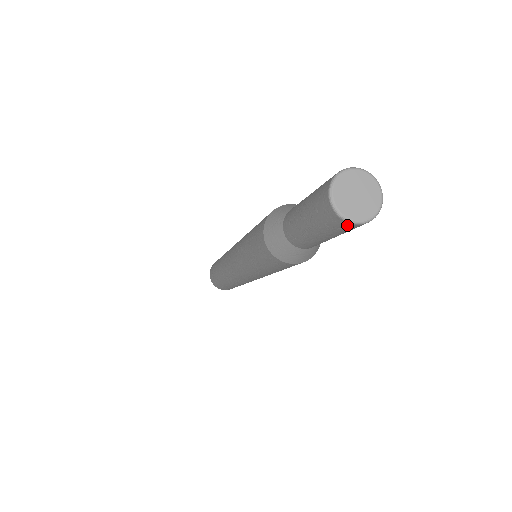
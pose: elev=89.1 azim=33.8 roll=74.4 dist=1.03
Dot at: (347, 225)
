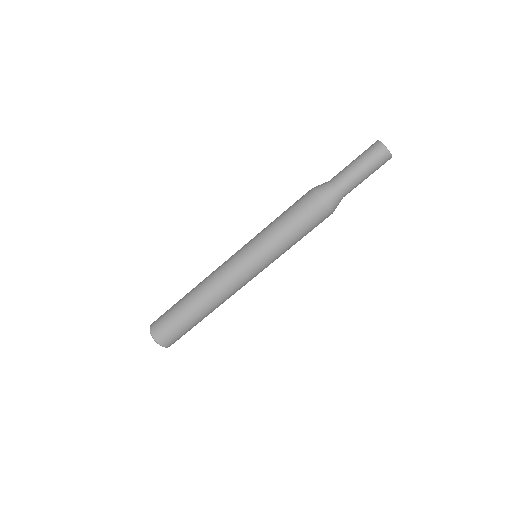
Dot at: (386, 155)
